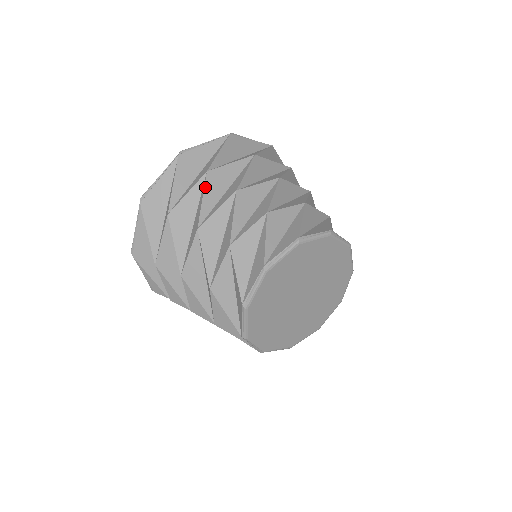
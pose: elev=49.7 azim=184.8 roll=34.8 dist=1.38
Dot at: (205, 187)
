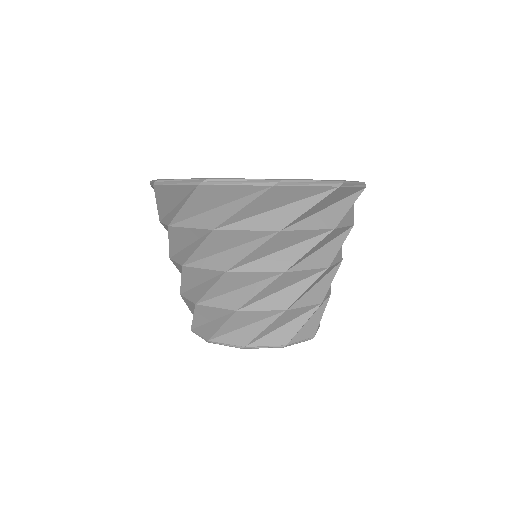
Dot at: (169, 236)
